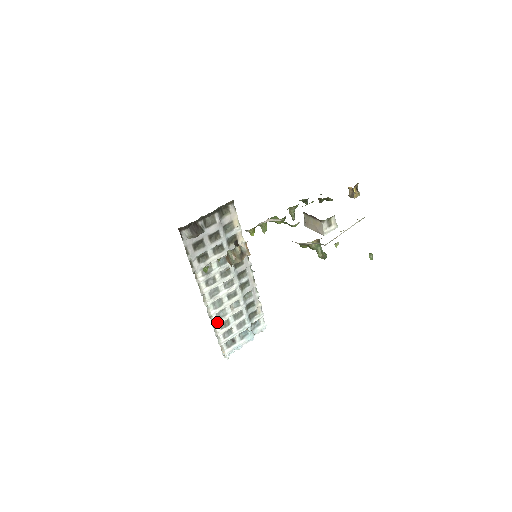
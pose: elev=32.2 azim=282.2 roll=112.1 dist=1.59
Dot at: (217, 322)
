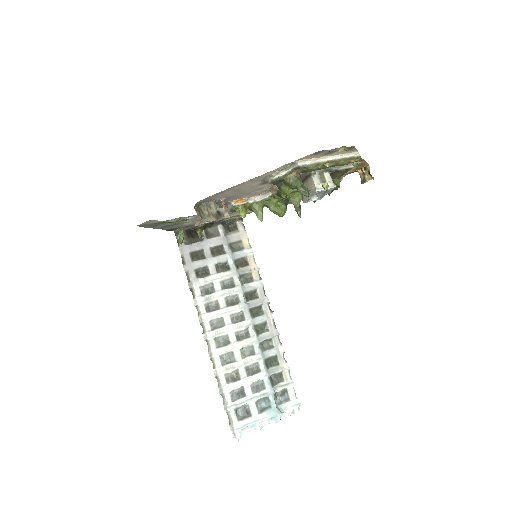
Dot at: (221, 369)
